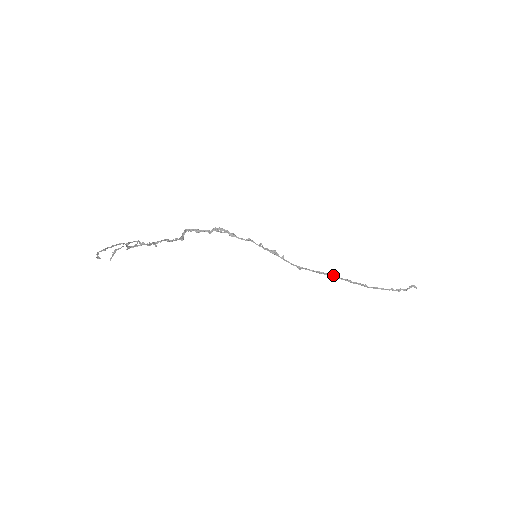
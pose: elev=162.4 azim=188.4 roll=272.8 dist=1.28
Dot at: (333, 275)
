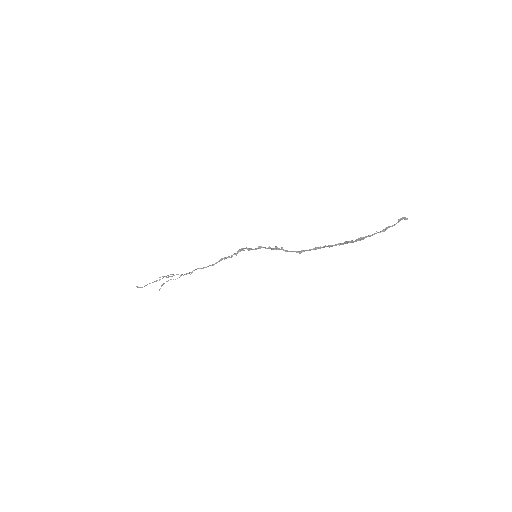
Dot at: (325, 245)
